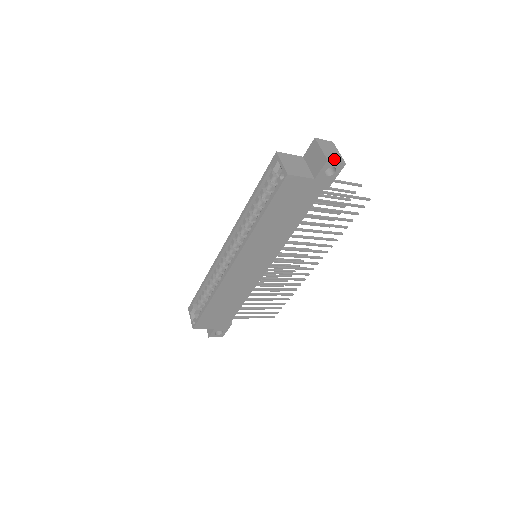
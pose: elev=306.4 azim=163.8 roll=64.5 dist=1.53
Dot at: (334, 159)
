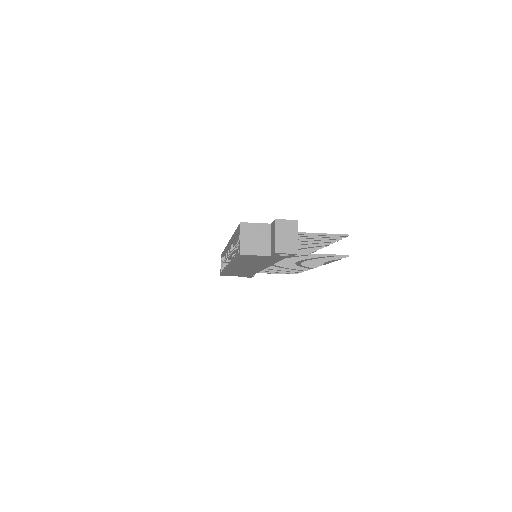
Dot at: (285, 250)
